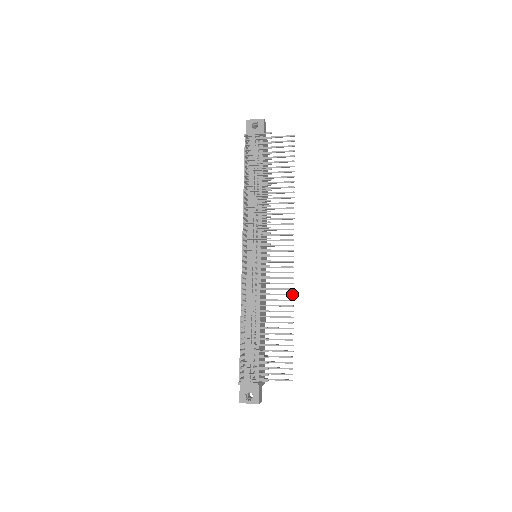
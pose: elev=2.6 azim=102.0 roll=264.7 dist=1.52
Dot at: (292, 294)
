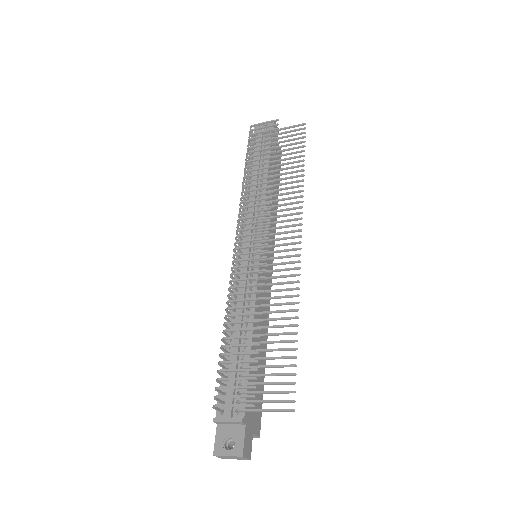
Dot at: (297, 287)
